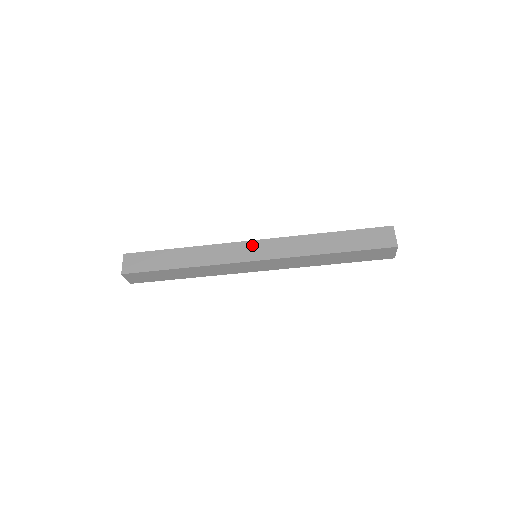
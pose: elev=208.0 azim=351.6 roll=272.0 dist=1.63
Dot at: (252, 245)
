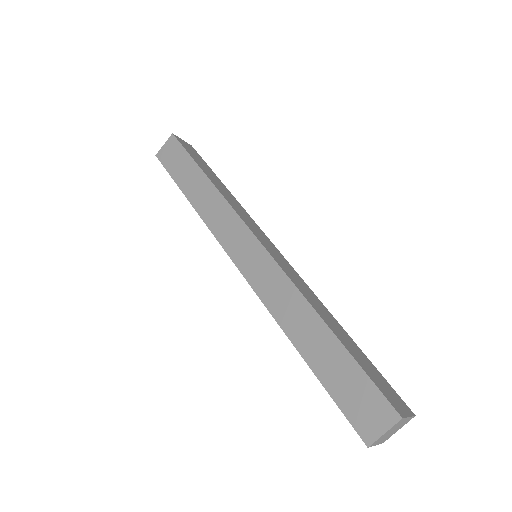
Dot at: (250, 243)
